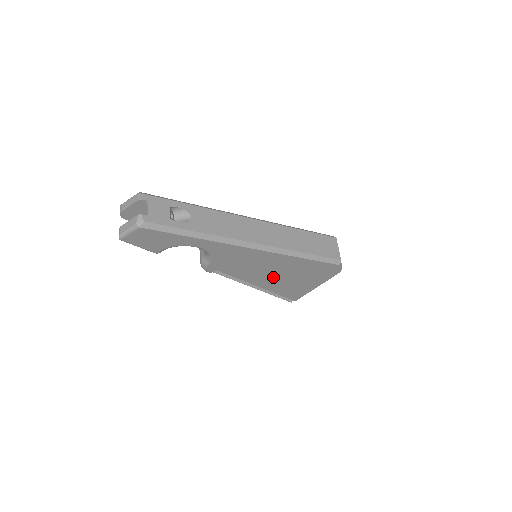
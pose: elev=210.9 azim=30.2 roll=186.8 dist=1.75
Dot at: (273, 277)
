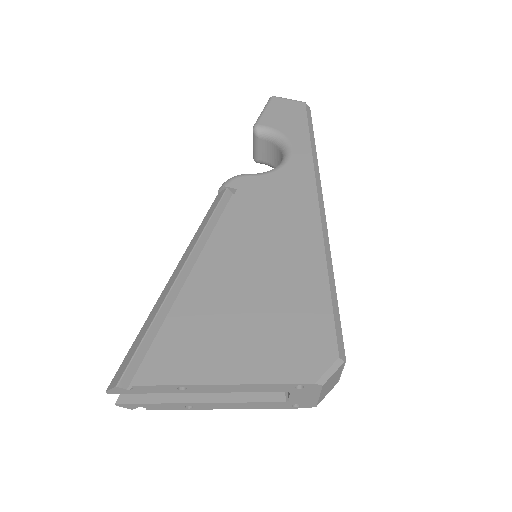
Dot at: (241, 272)
